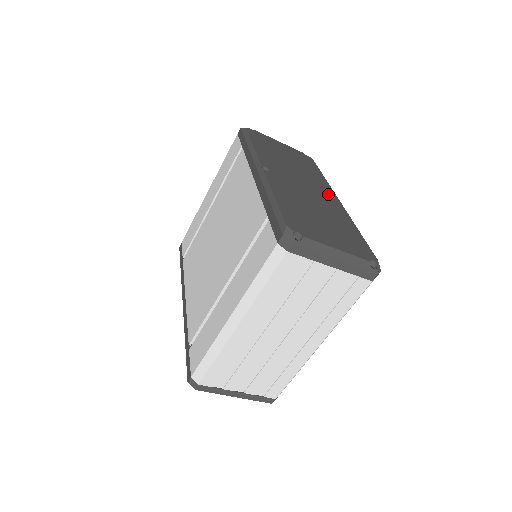
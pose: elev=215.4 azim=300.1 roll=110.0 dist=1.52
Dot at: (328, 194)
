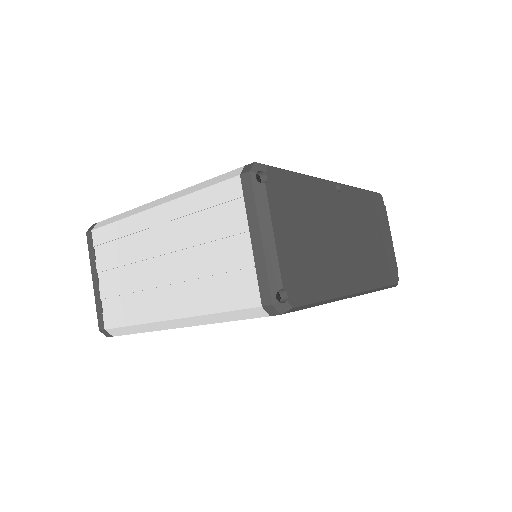
Dot at: (357, 276)
